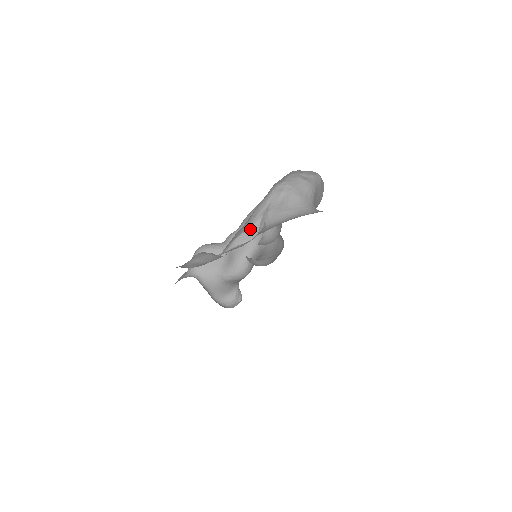
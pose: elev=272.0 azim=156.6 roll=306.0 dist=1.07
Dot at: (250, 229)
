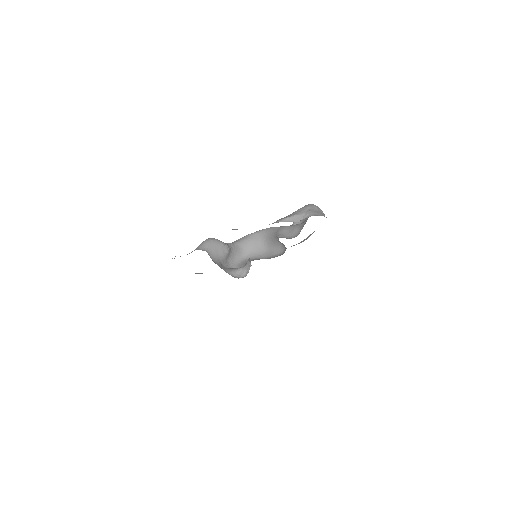
Dot at: (298, 215)
